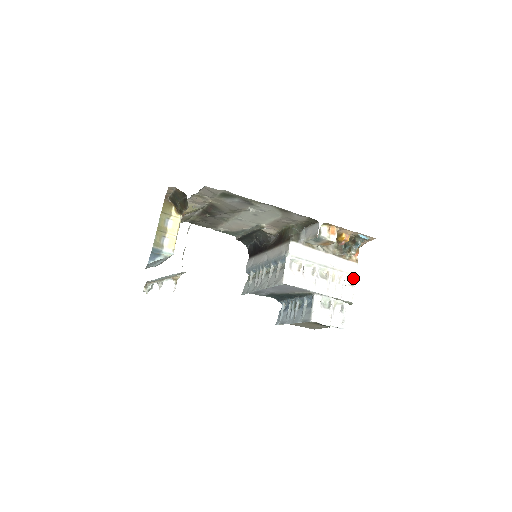
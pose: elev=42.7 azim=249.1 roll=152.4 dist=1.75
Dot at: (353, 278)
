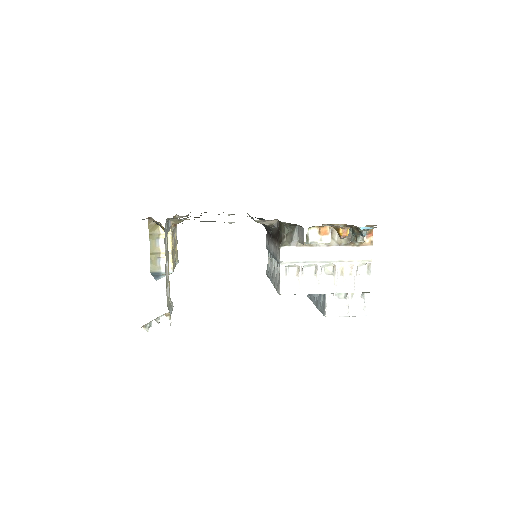
Dot at: (368, 264)
